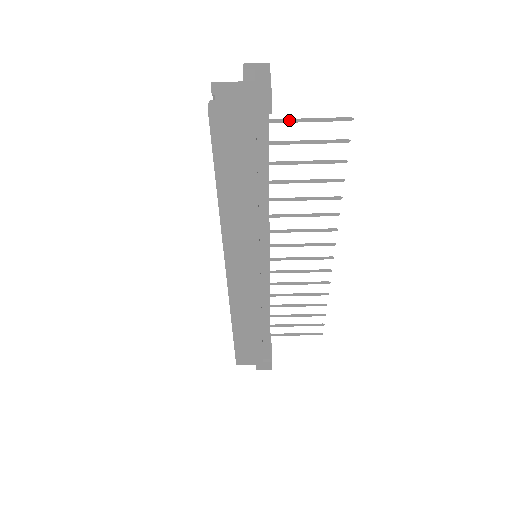
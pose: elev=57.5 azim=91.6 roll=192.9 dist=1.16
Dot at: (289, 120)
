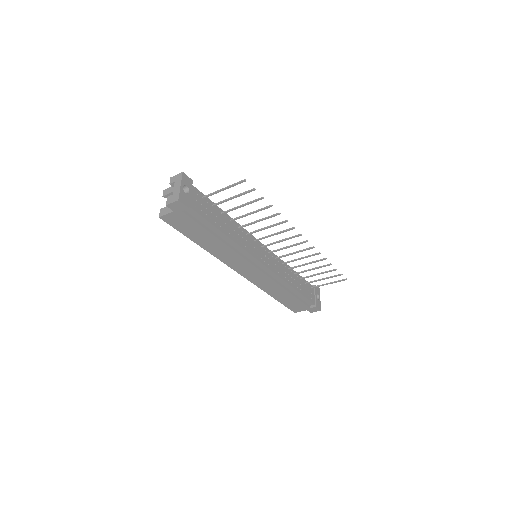
Dot at: (212, 194)
